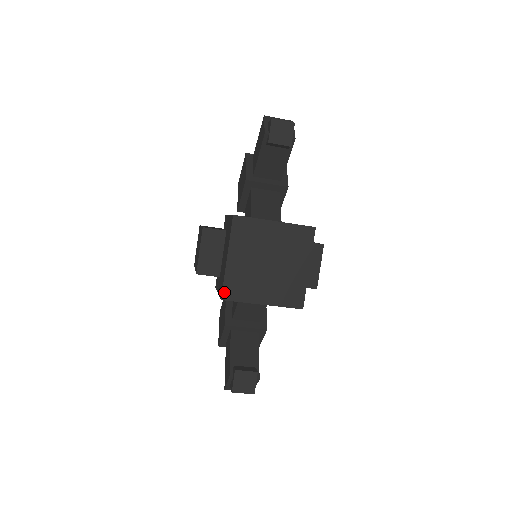
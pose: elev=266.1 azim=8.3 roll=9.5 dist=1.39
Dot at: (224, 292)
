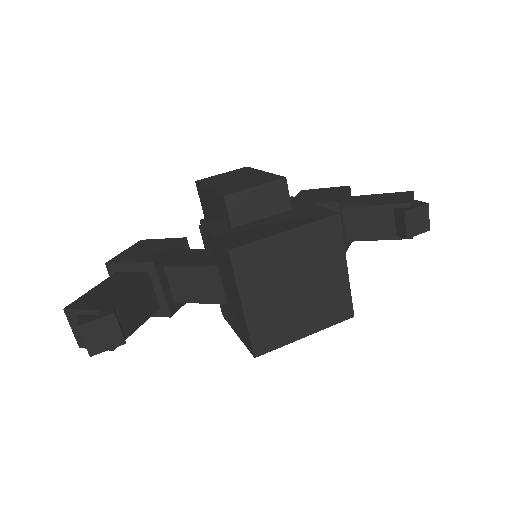
Dot at: (241, 249)
